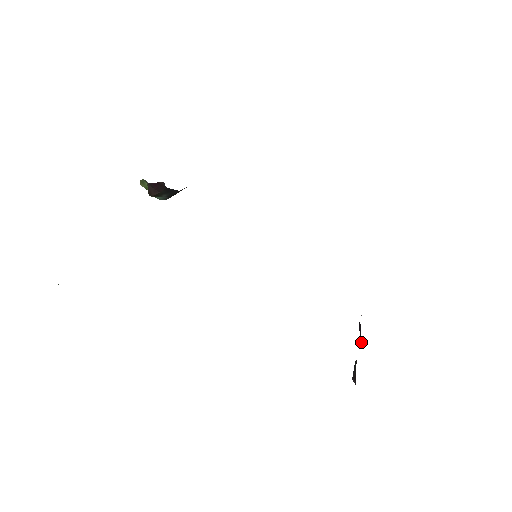
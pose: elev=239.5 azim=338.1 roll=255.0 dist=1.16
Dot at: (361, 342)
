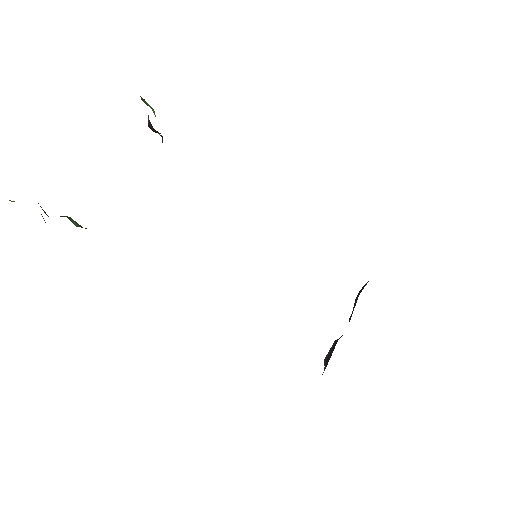
Dot at: (349, 321)
